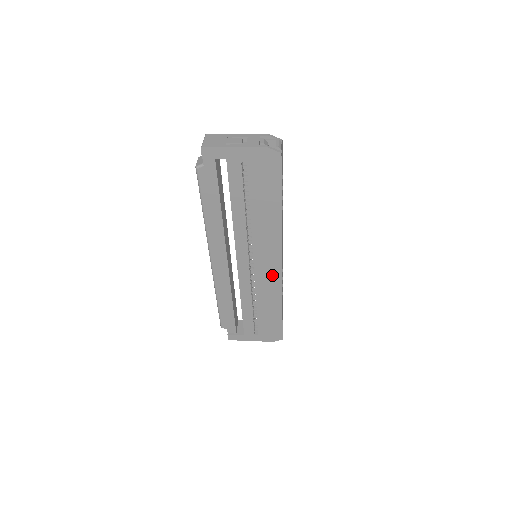
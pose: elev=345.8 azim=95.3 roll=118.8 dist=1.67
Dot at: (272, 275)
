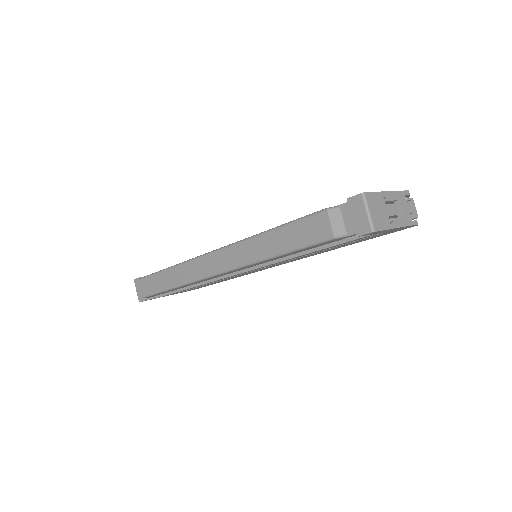
Dot at: occluded
